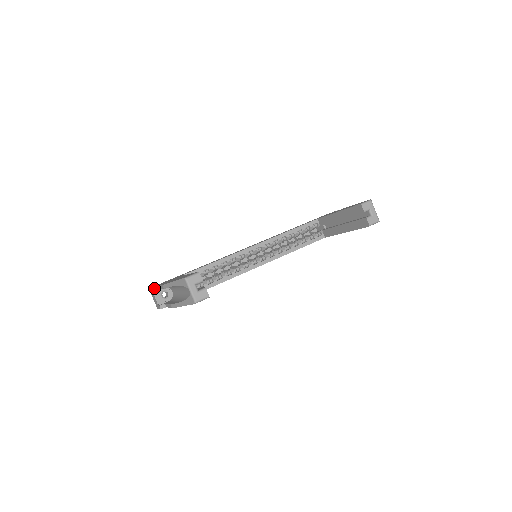
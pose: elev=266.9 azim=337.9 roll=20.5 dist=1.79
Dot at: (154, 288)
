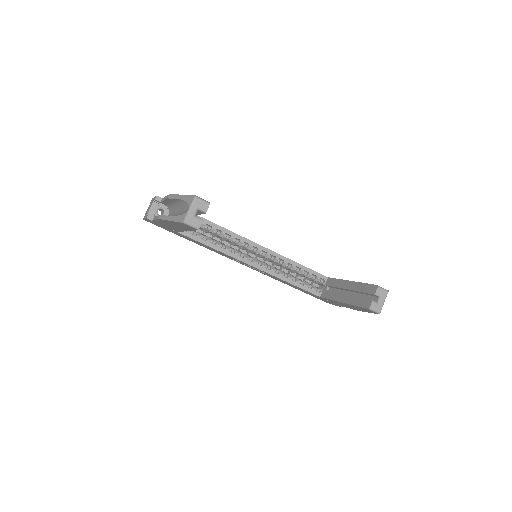
Dot at: (158, 197)
